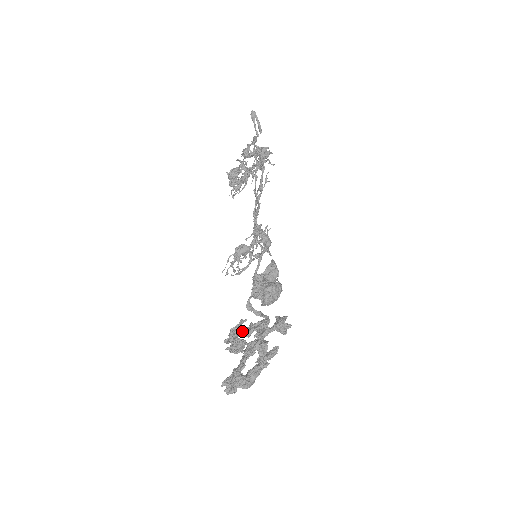
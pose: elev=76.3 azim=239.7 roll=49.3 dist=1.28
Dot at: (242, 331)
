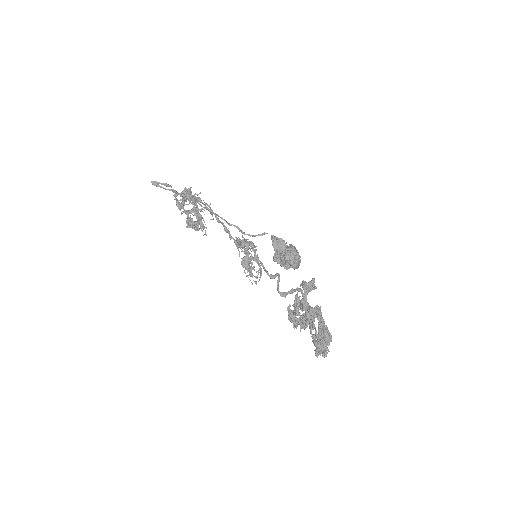
Dot at: (294, 315)
